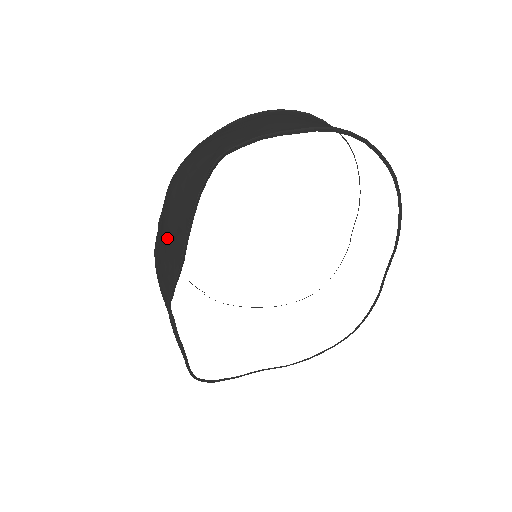
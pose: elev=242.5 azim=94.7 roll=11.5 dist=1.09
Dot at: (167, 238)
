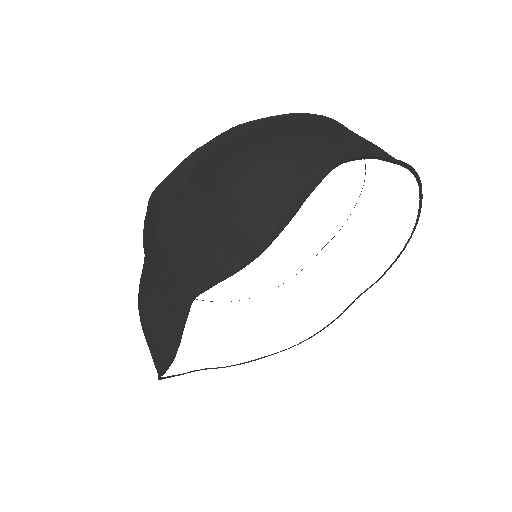
Dot at: (223, 224)
